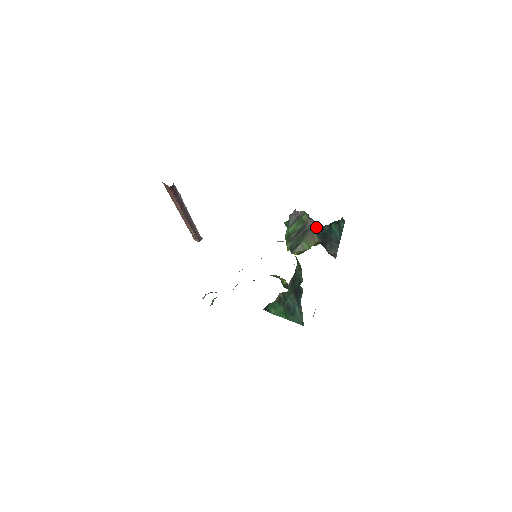
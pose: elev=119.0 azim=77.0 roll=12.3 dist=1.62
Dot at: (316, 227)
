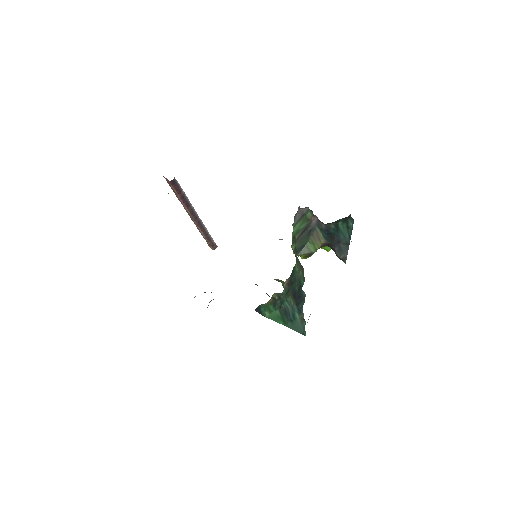
Dot at: (321, 225)
